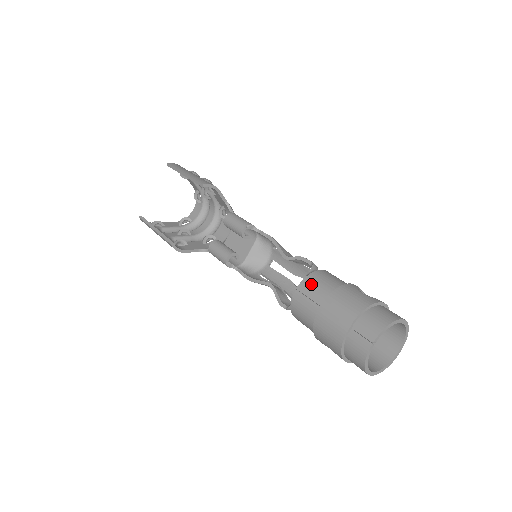
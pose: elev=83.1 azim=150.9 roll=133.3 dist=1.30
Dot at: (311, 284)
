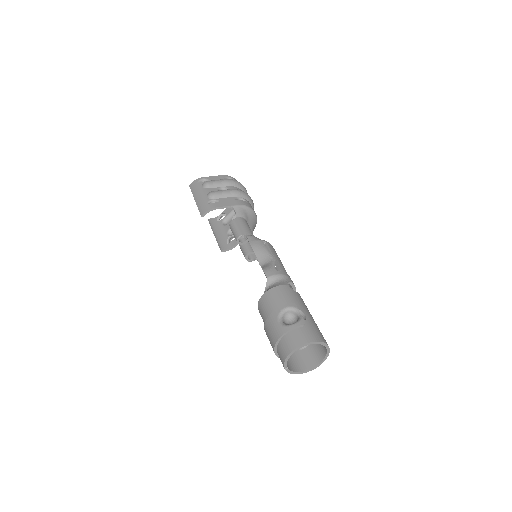
Dot at: (260, 311)
